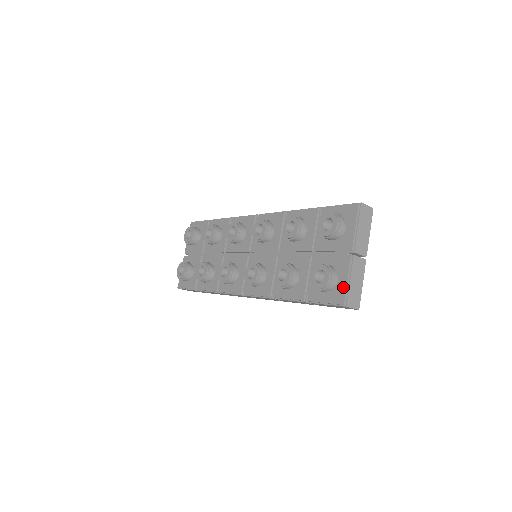
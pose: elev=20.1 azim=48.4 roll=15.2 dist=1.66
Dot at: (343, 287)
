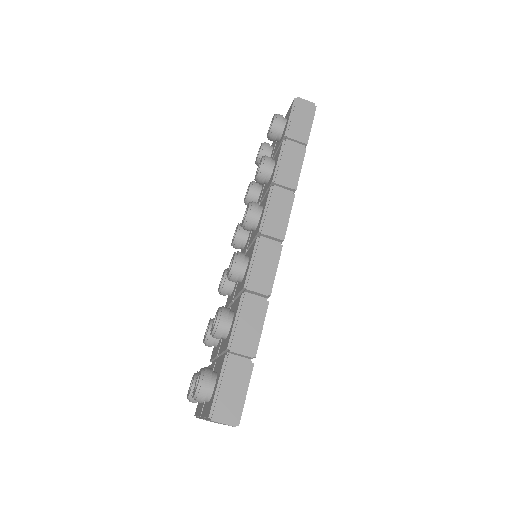
Dot at: (288, 111)
